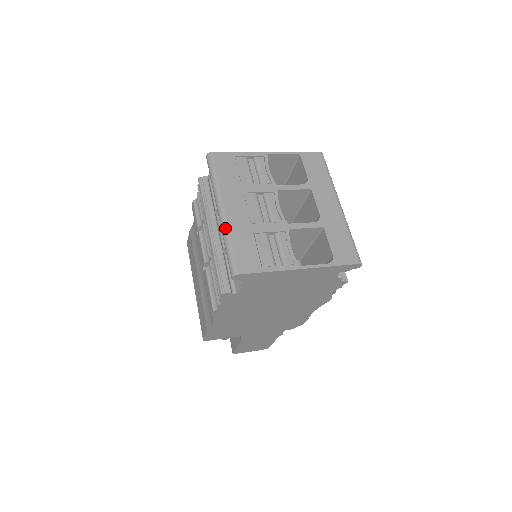
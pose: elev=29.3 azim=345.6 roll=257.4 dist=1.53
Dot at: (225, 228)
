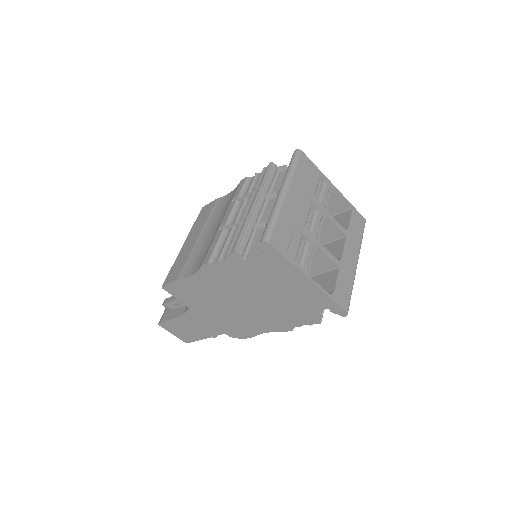
Dot at: (279, 205)
